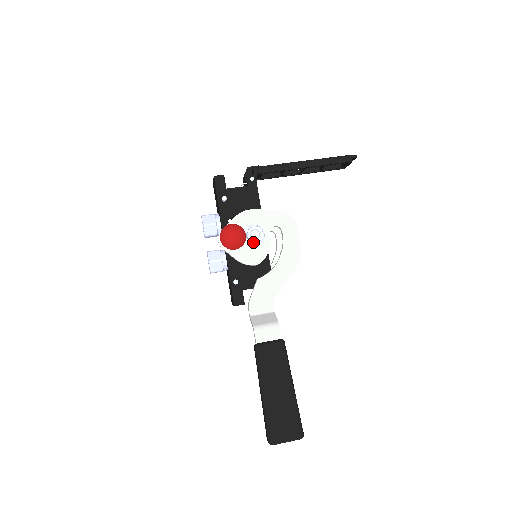
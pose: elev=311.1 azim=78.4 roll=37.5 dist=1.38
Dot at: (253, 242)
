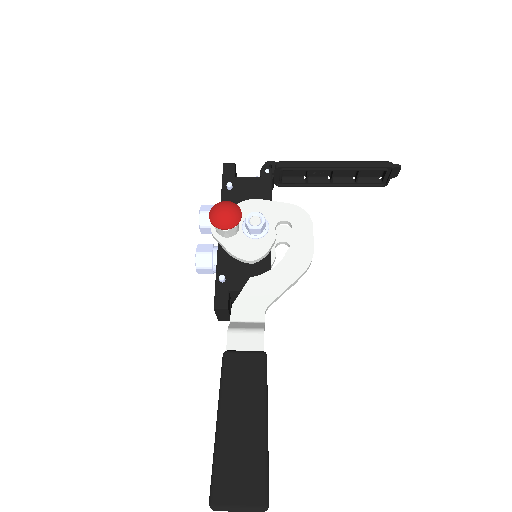
Dot at: (251, 230)
